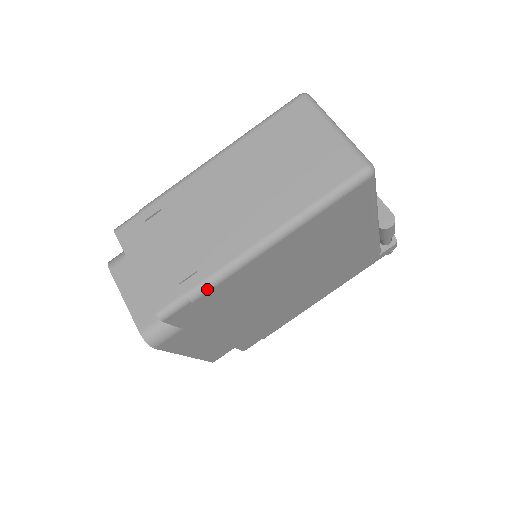
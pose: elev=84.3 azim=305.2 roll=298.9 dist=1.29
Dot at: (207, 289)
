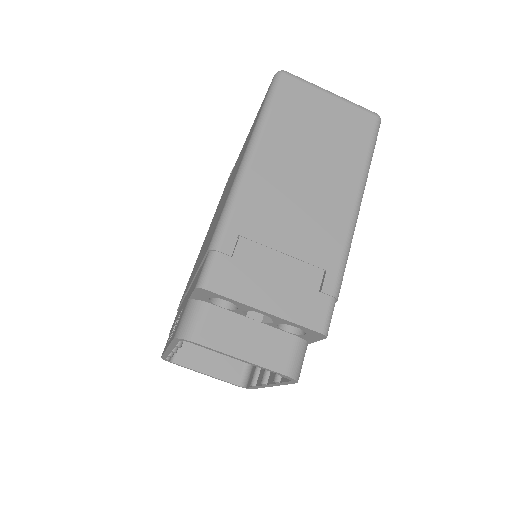
Dot at: (342, 280)
